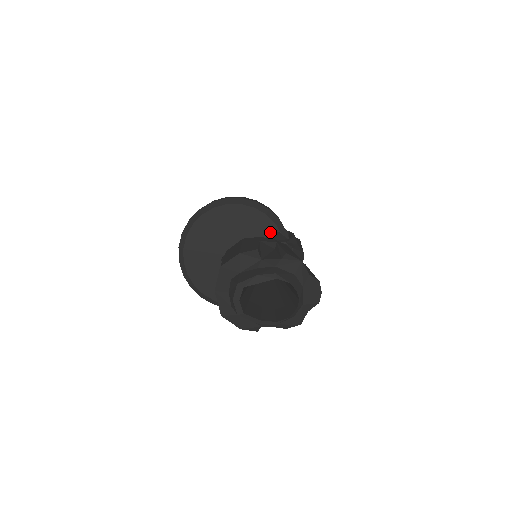
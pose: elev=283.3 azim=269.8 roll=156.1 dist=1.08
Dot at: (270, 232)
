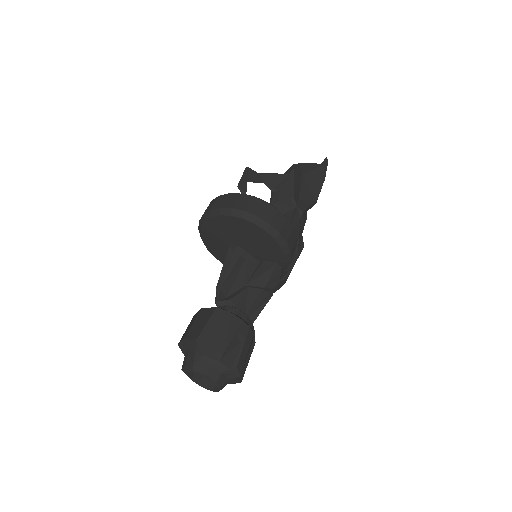
Dot at: (275, 264)
